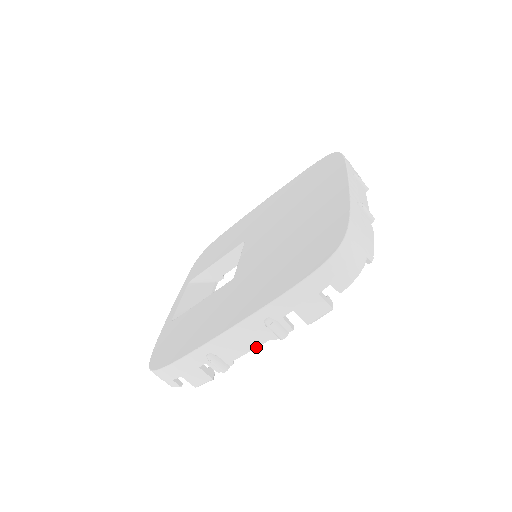
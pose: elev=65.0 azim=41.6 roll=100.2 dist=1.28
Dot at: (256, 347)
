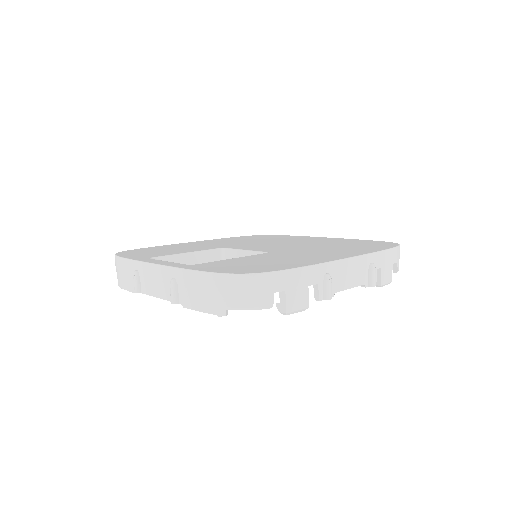
Dot at: occluded
